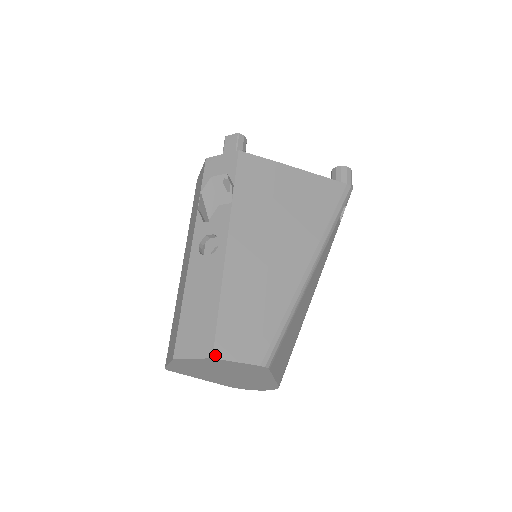
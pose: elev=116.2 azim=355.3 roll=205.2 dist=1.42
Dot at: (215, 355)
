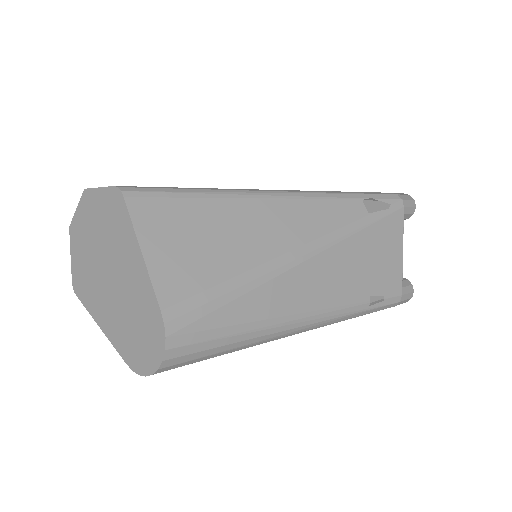
Dot at: (89, 189)
